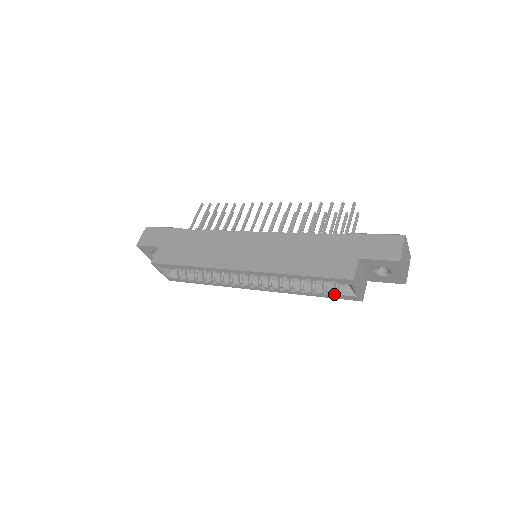
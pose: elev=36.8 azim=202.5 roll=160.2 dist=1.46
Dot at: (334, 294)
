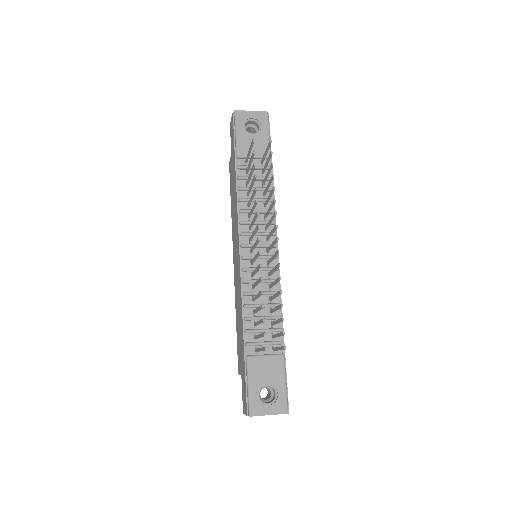
Dot at: occluded
